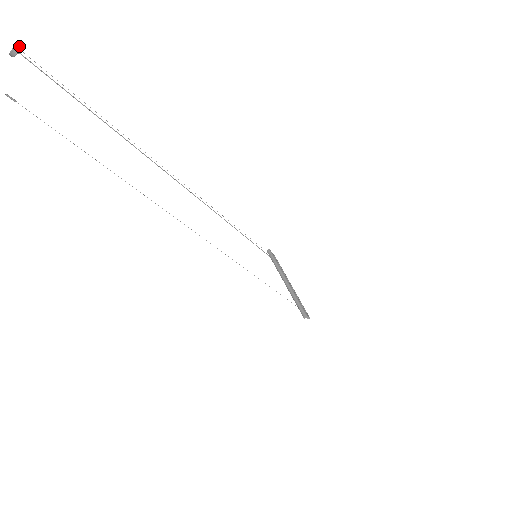
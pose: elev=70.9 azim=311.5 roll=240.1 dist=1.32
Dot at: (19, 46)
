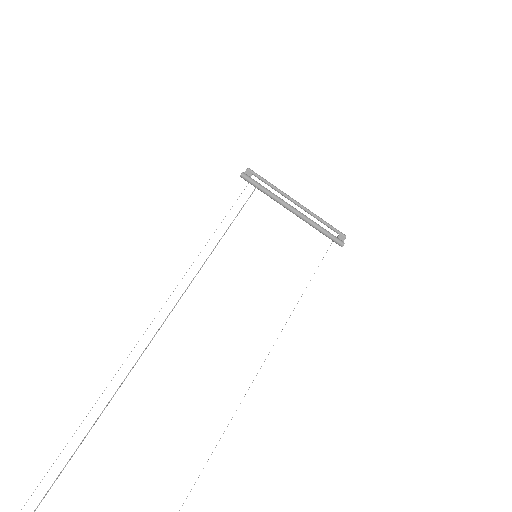
Dot at: out of frame
